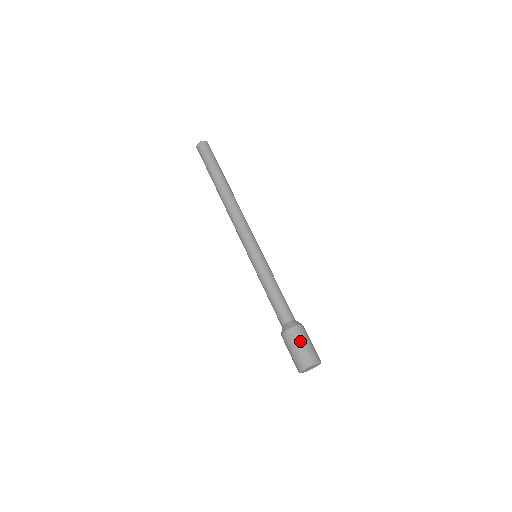
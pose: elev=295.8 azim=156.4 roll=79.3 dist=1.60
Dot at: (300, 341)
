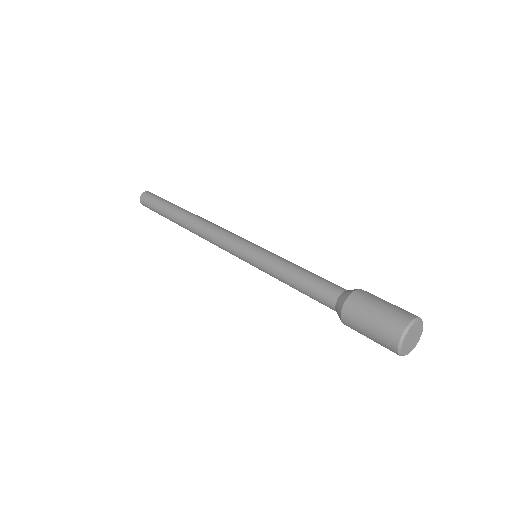
Dot at: (378, 300)
